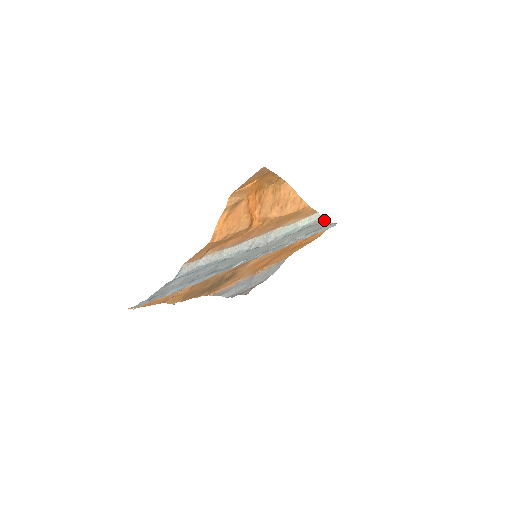
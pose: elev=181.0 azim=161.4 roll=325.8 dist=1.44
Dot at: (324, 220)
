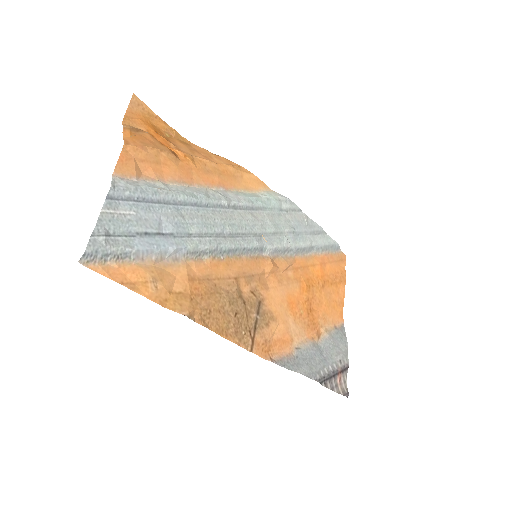
Dot at: (294, 205)
